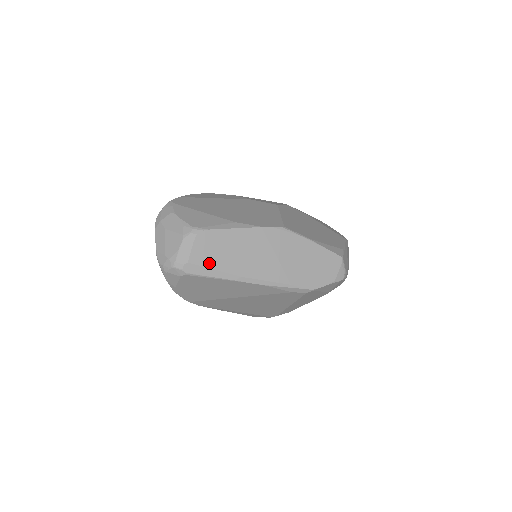
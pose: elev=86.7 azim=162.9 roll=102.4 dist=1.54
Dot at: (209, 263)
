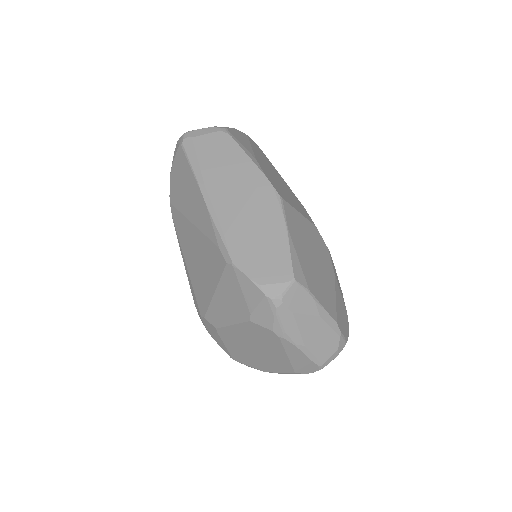
Dot at: (201, 153)
